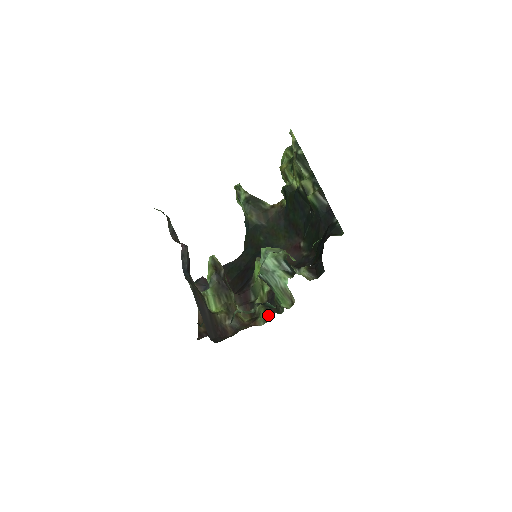
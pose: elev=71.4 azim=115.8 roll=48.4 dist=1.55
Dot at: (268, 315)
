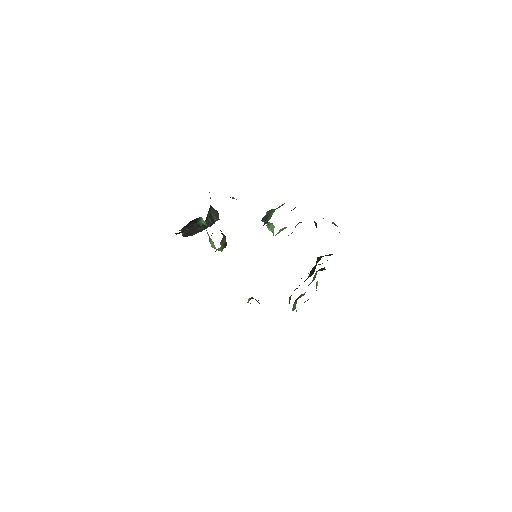
Dot at: occluded
